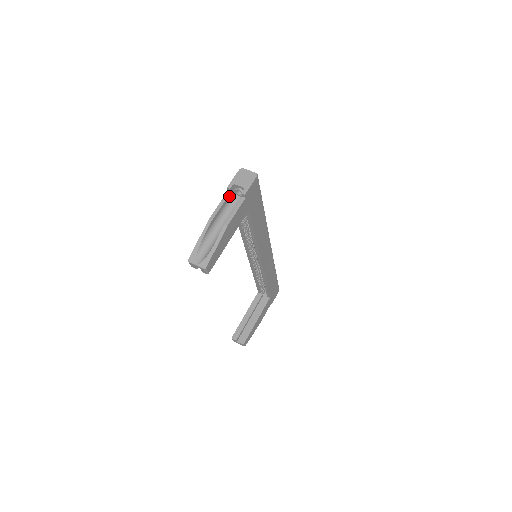
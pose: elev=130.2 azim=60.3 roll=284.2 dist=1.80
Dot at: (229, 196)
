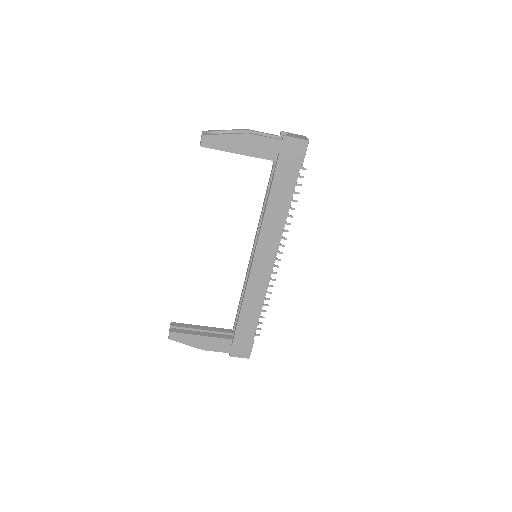
Dot at: occluded
